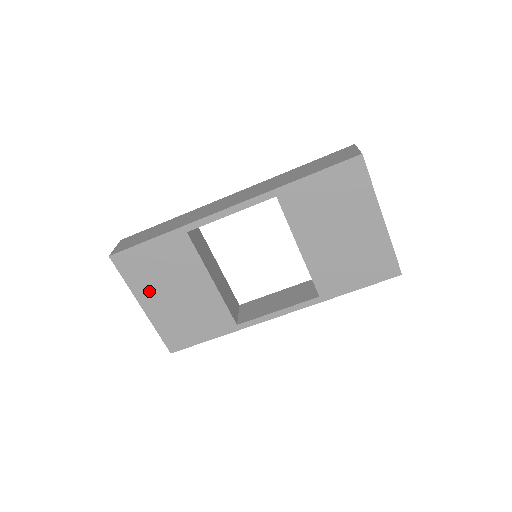
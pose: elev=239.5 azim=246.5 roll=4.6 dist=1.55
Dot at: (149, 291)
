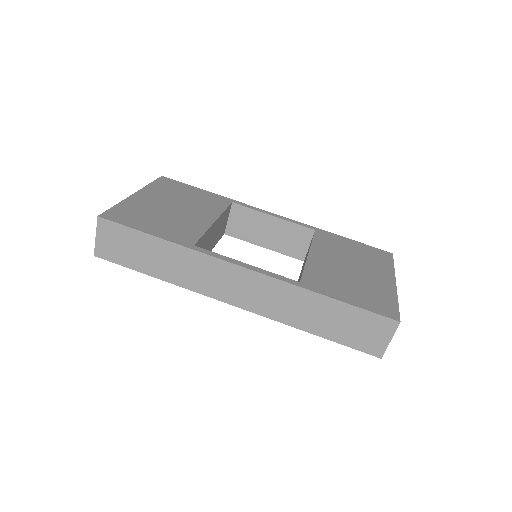
Dot at: (157, 195)
